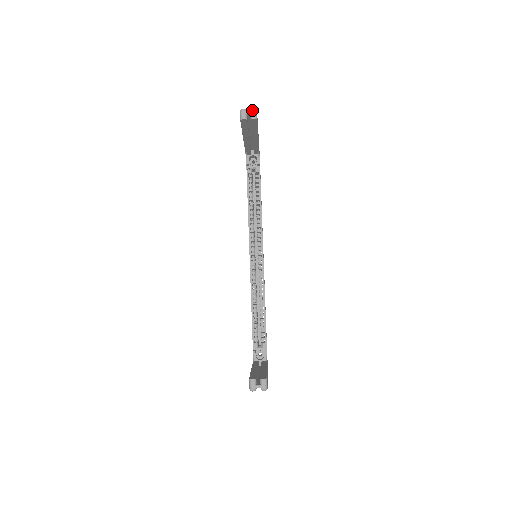
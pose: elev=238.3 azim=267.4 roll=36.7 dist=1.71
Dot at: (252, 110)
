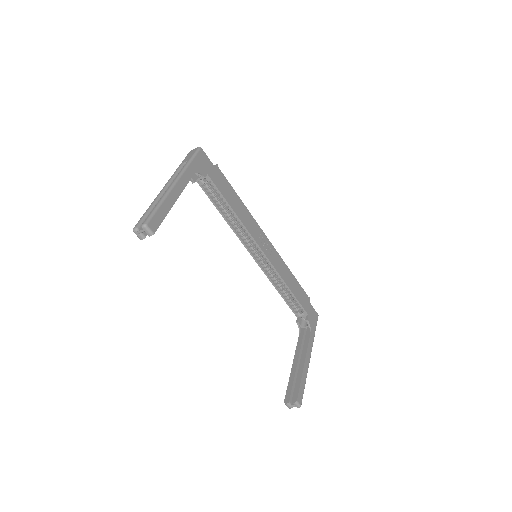
Dot at: (142, 229)
